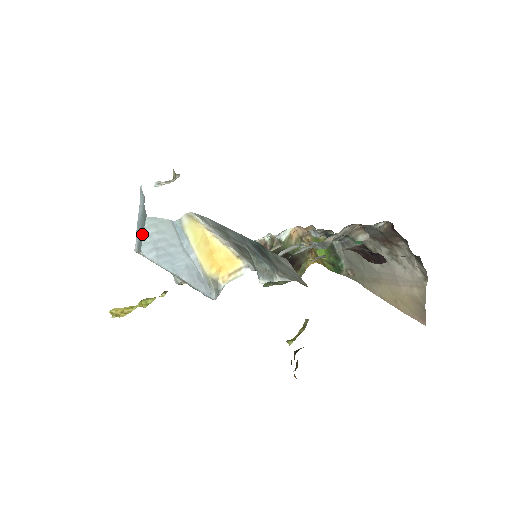
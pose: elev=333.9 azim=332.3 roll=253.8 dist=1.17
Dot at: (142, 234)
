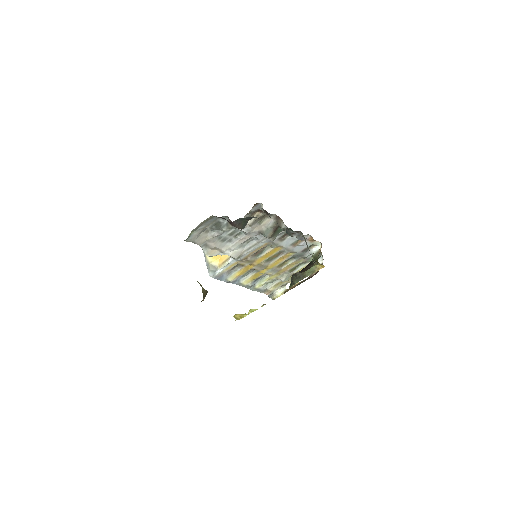
Dot at: occluded
